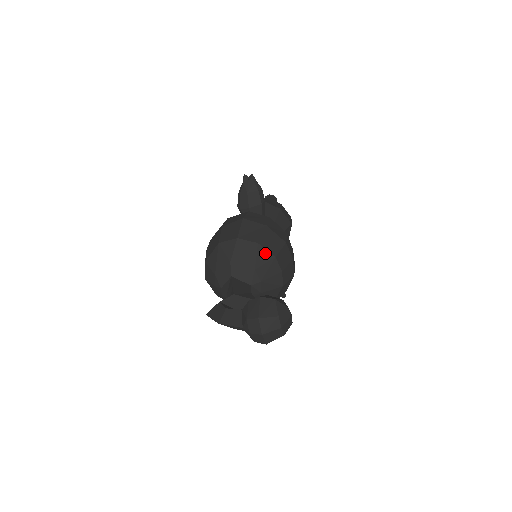
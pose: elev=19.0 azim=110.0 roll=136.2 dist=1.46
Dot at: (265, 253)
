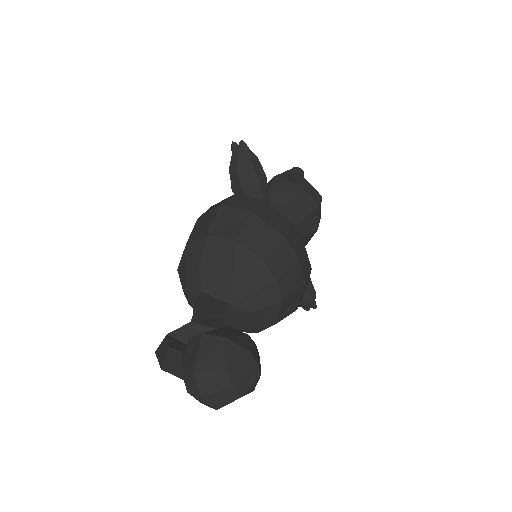
Dot at: (247, 255)
